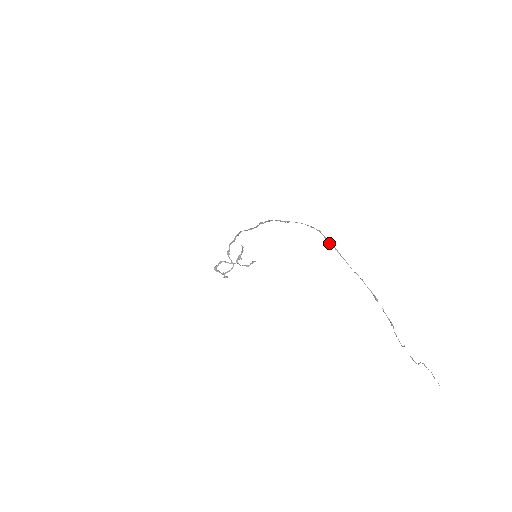
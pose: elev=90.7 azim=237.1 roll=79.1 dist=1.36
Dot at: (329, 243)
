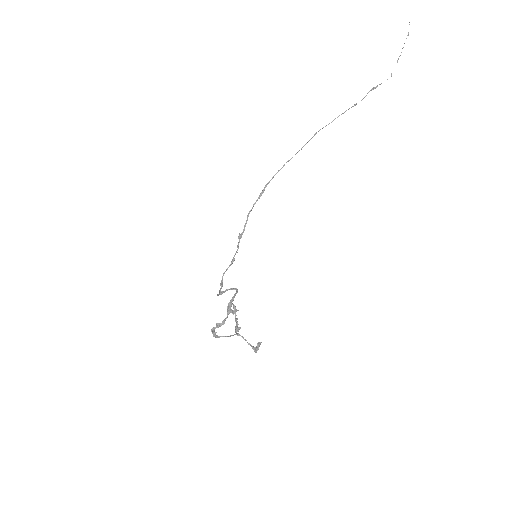
Dot at: occluded
